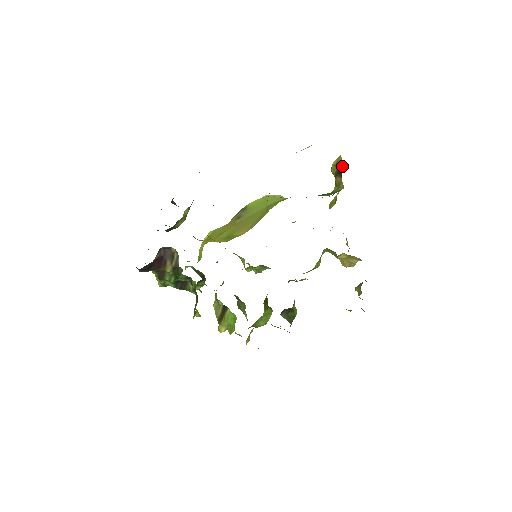
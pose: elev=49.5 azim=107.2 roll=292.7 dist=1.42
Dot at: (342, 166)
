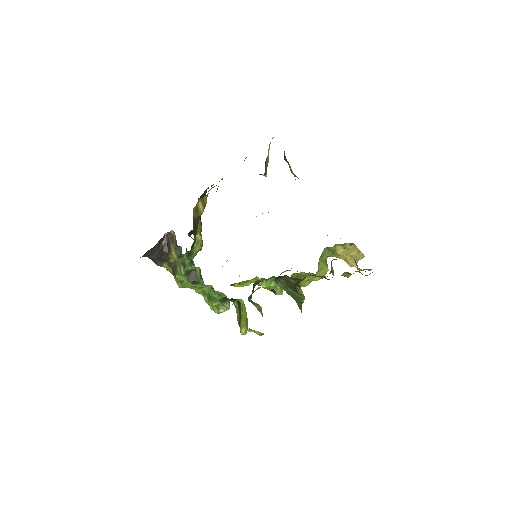
Dot at: (284, 152)
